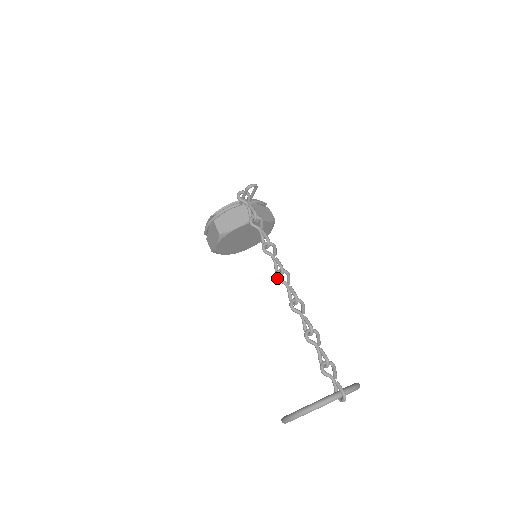
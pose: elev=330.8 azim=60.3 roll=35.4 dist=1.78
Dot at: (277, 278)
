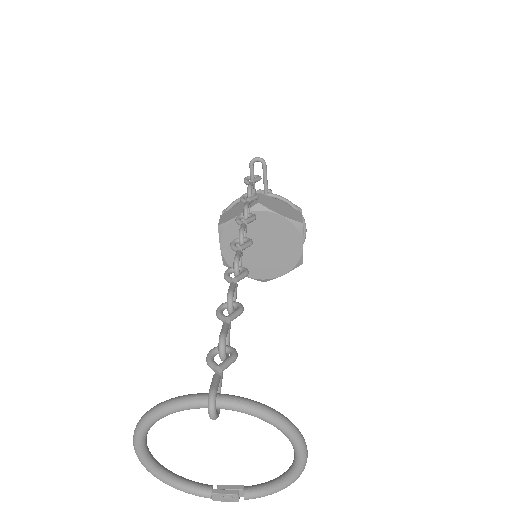
Dot at: (230, 244)
